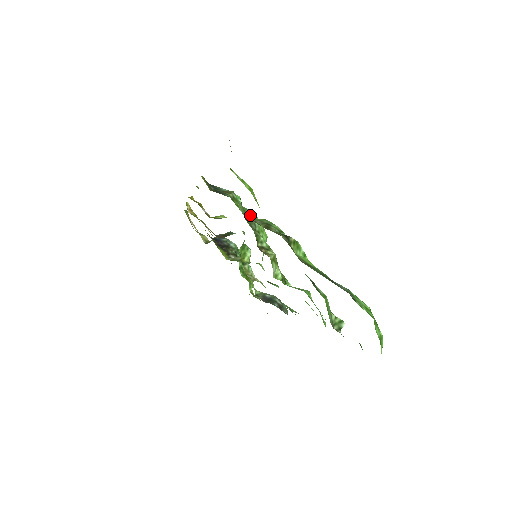
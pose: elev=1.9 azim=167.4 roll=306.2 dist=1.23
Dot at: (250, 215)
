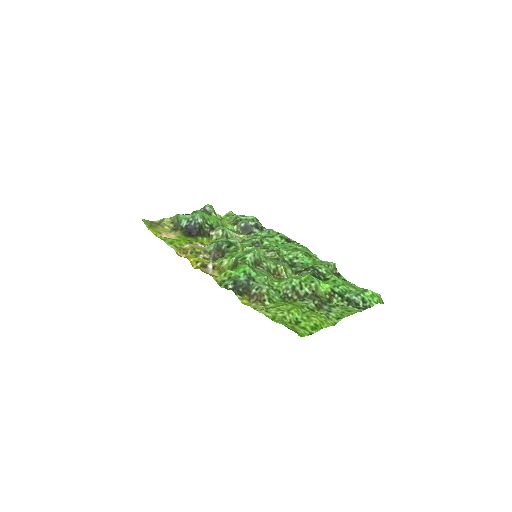
Dot at: (267, 277)
